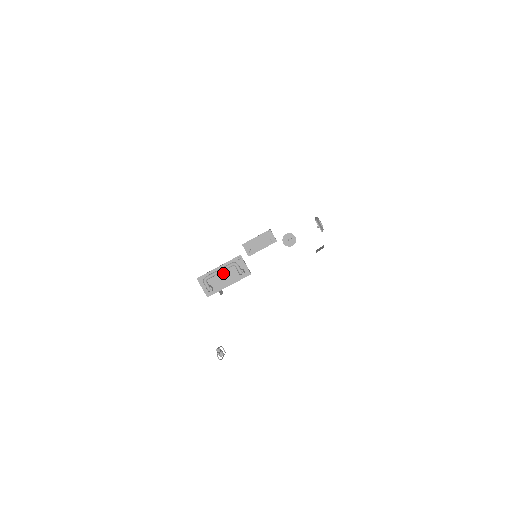
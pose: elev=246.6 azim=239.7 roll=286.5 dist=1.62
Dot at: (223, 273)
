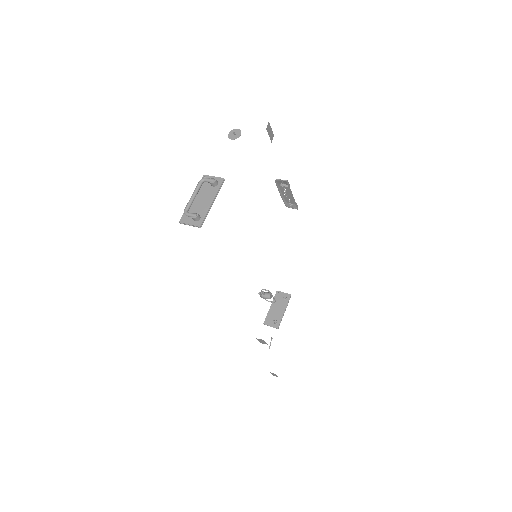
Dot at: (199, 198)
